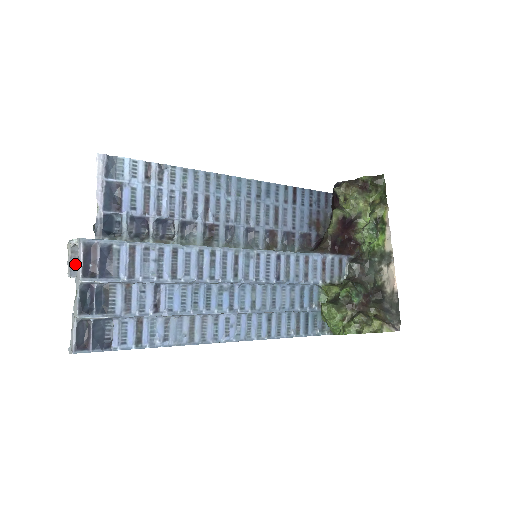
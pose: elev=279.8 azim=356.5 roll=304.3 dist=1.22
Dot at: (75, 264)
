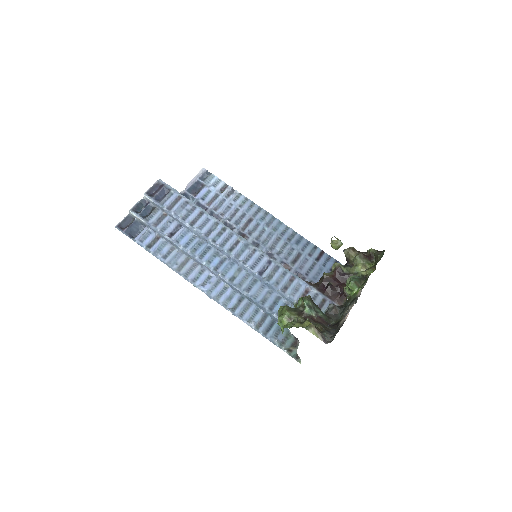
Dot at: occluded
